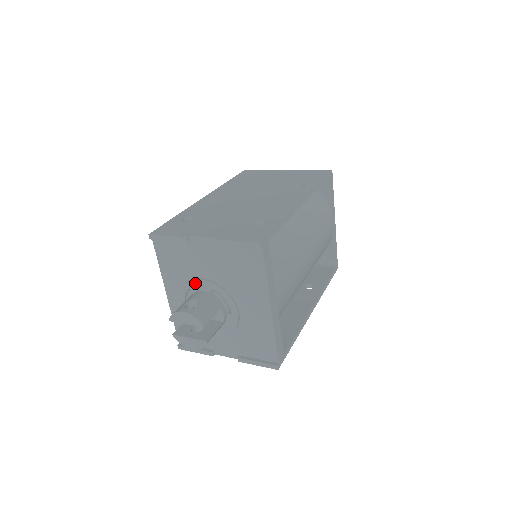
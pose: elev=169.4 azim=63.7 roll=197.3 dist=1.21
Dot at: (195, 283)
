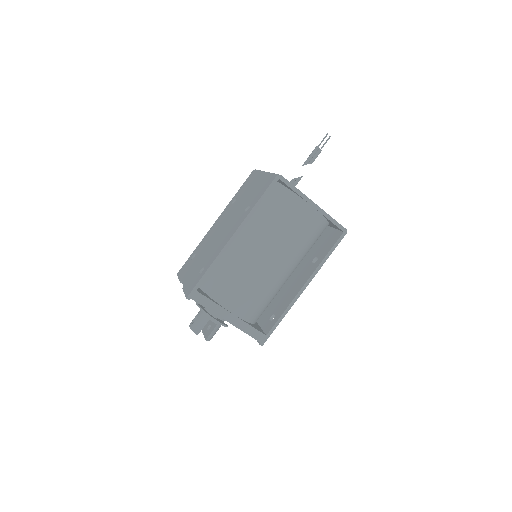
Dot at: occluded
